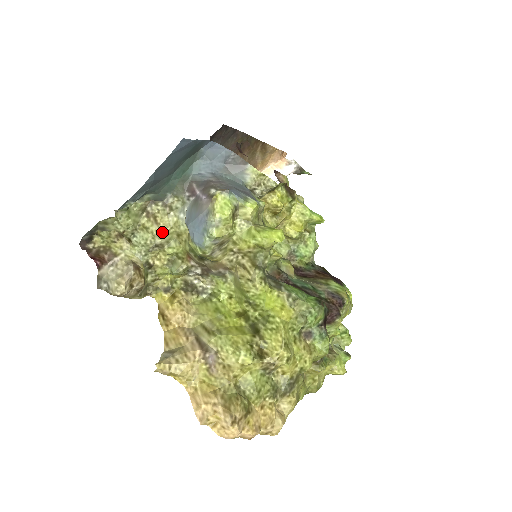
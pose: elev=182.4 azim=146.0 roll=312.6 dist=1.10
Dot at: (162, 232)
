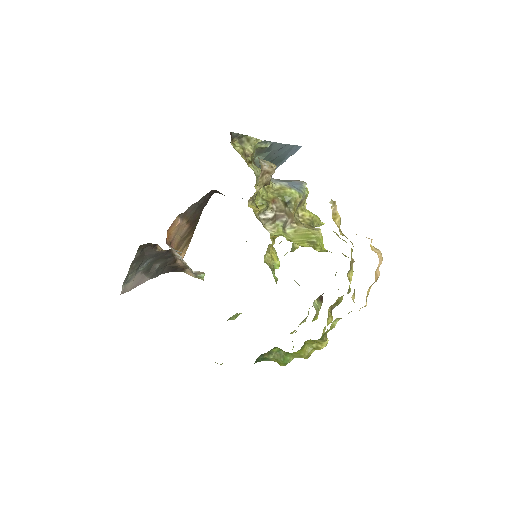
Dot at: occluded
